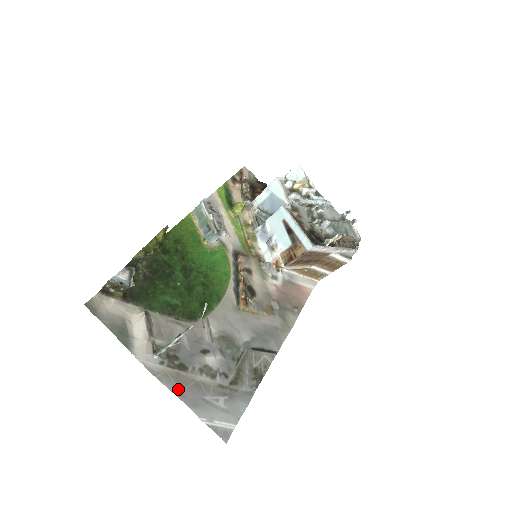
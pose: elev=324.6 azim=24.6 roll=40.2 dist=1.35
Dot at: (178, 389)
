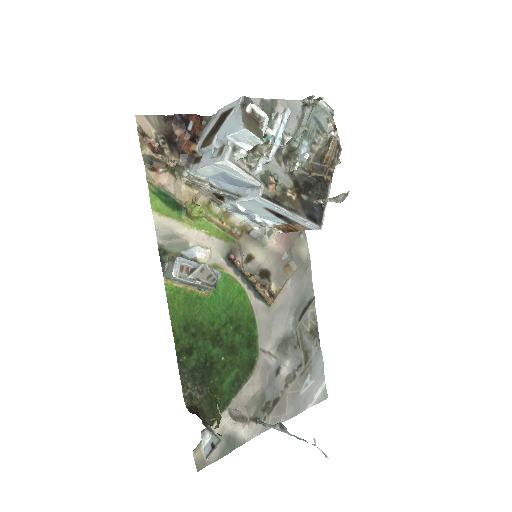
Dot at: (284, 415)
